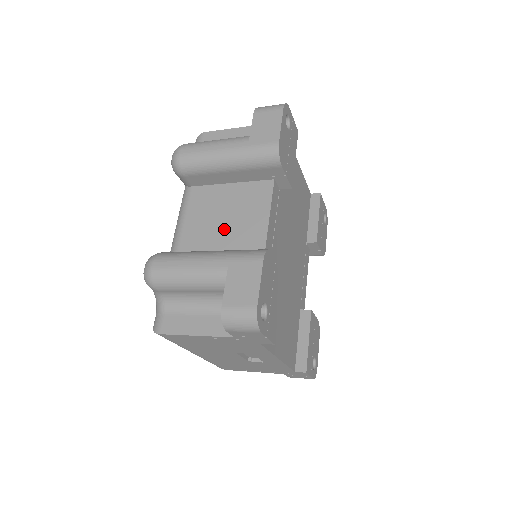
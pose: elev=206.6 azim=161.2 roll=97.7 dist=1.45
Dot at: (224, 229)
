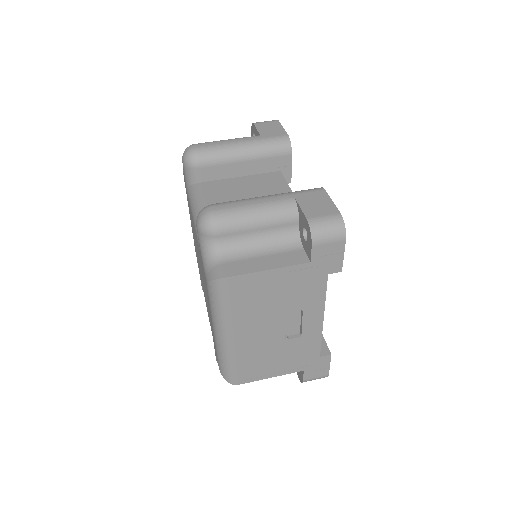
Dot at: occluded
